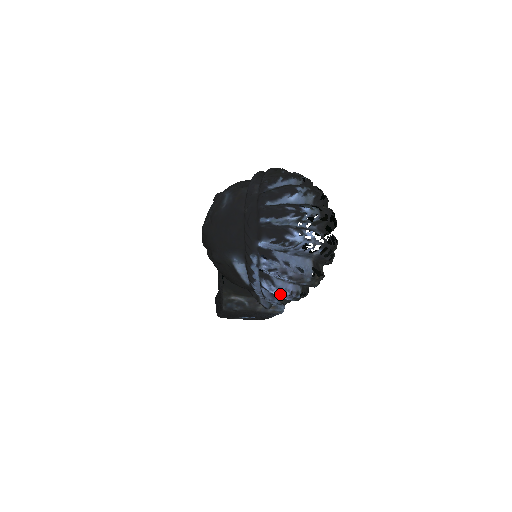
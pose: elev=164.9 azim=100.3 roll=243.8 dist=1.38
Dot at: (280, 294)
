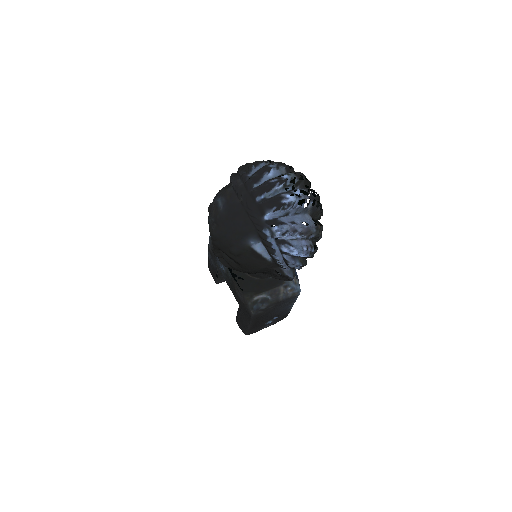
Dot at: (299, 252)
